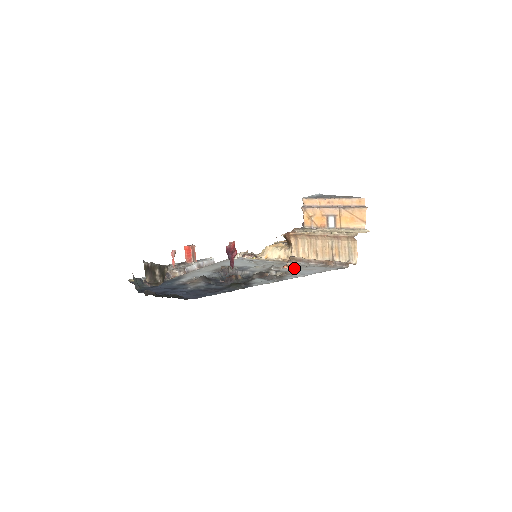
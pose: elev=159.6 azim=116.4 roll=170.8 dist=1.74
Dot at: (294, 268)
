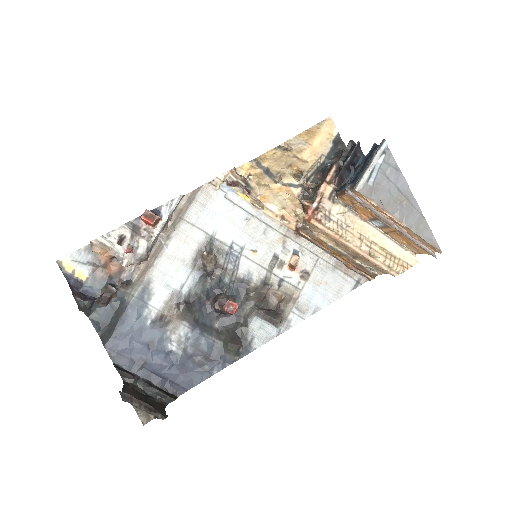
Dot at: (302, 272)
